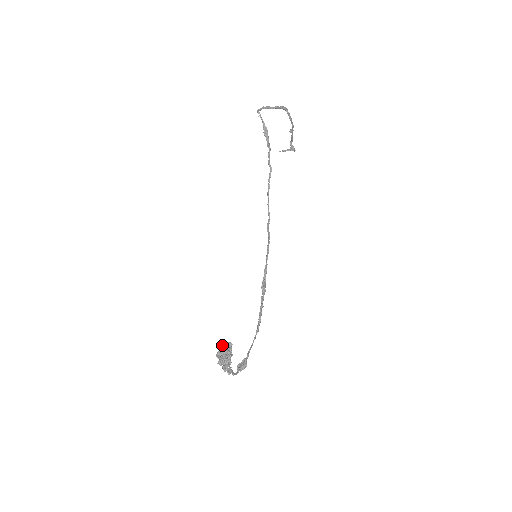
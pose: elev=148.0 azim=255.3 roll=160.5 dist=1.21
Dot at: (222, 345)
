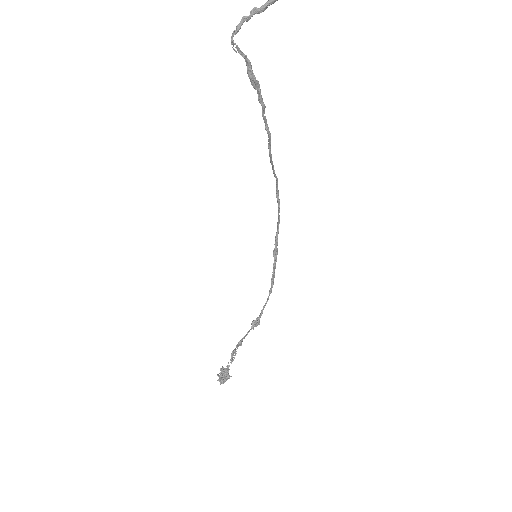
Dot at: (221, 368)
